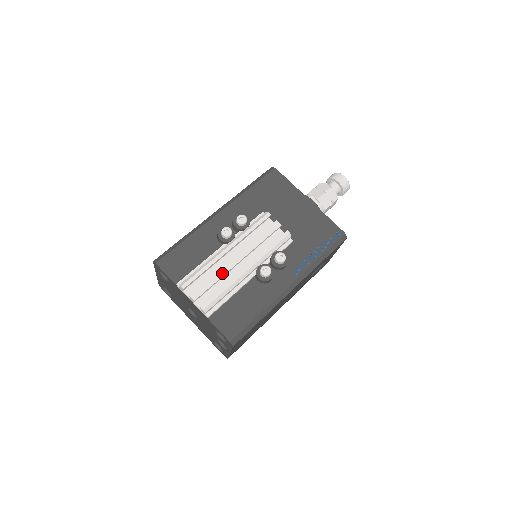
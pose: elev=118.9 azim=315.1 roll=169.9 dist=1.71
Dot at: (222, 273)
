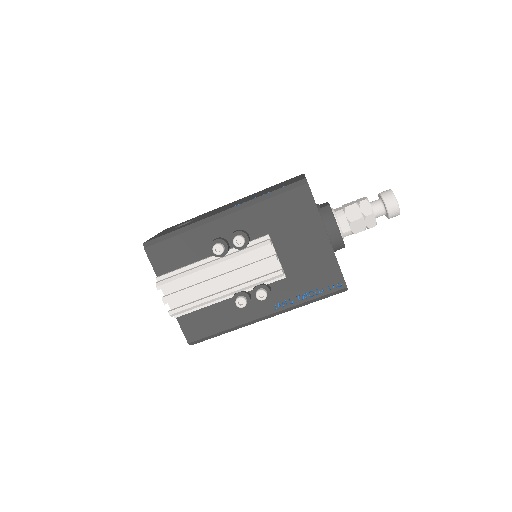
Dot at: (198, 289)
